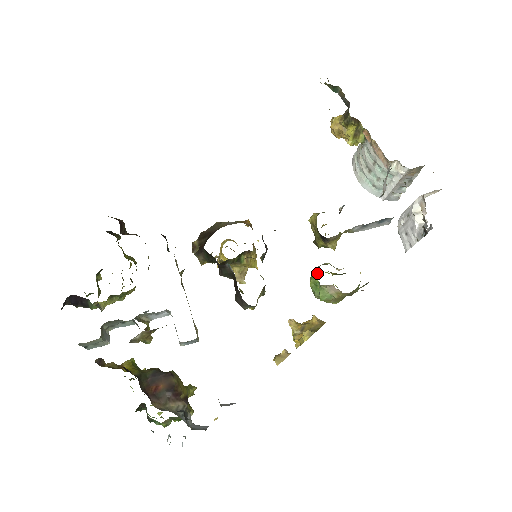
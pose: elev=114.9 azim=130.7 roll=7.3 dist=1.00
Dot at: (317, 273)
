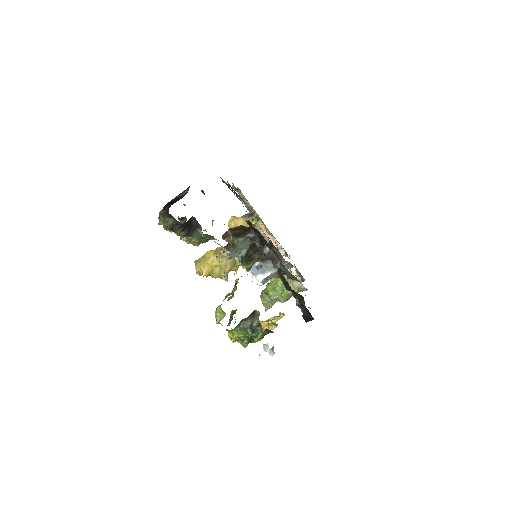
Dot at: occluded
